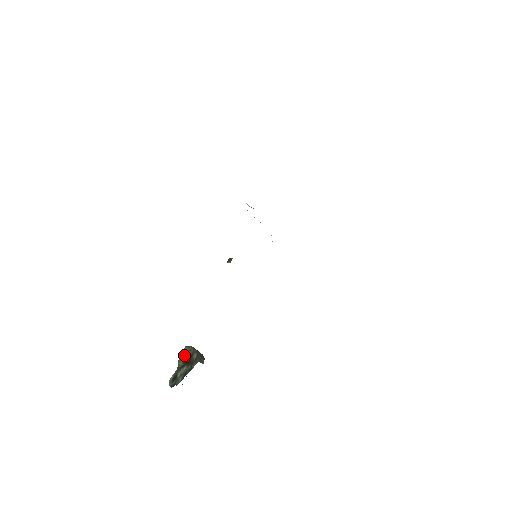
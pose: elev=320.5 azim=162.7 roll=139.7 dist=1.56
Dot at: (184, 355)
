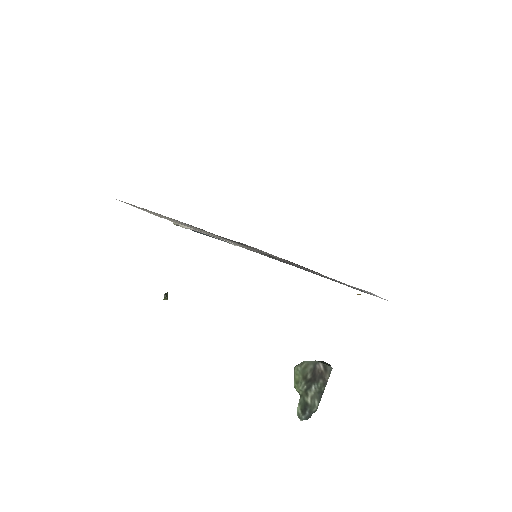
Dot at: (300, 376)
